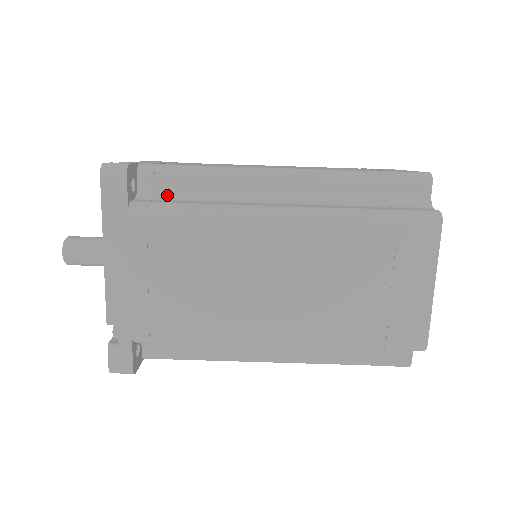
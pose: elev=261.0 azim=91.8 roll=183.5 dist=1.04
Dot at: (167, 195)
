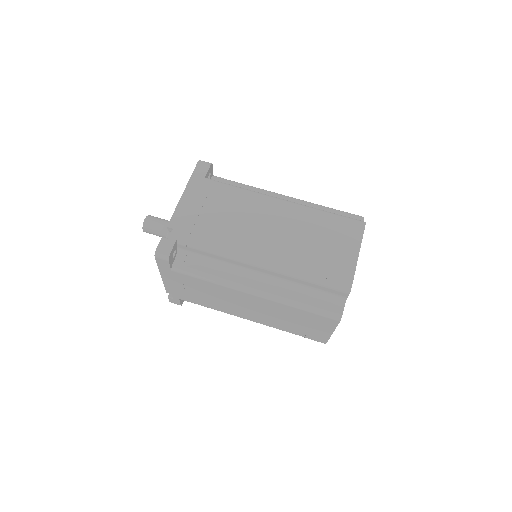
Dot at: occluded
